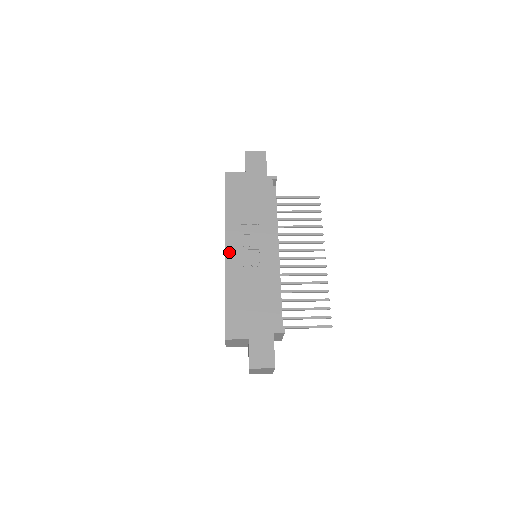
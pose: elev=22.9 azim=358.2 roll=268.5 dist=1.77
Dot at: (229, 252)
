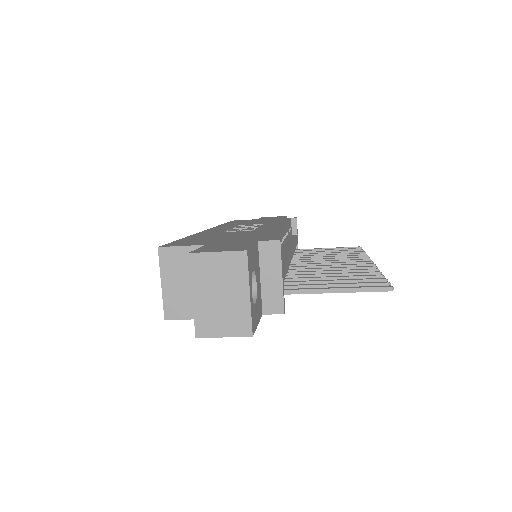
Dot at: (211, 230)
